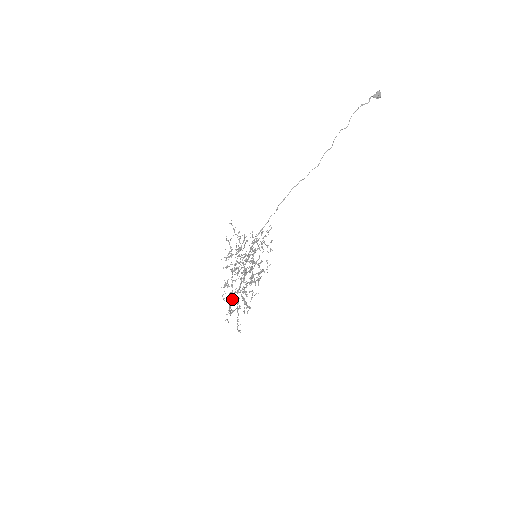
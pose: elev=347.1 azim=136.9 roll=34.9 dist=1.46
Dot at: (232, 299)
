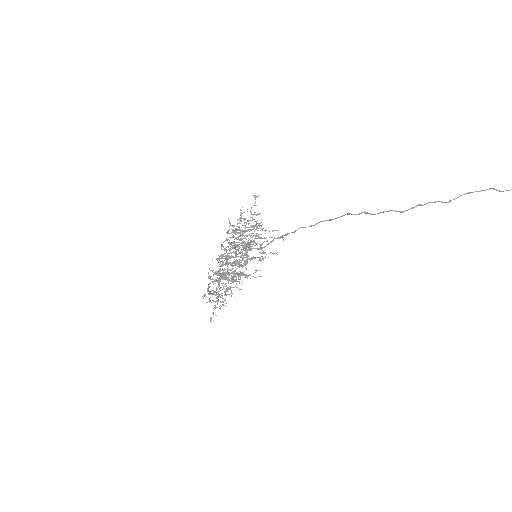
Dot at: (210, 277)
